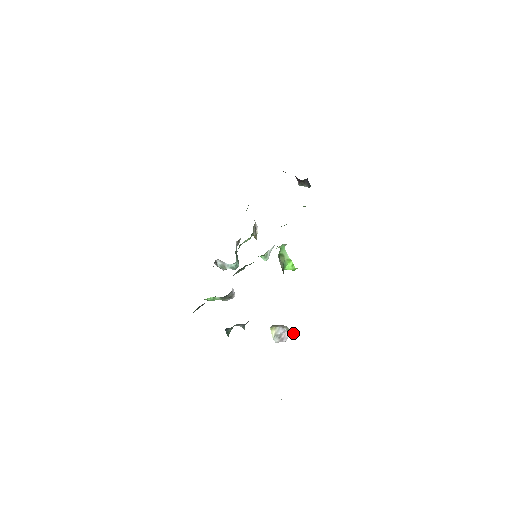
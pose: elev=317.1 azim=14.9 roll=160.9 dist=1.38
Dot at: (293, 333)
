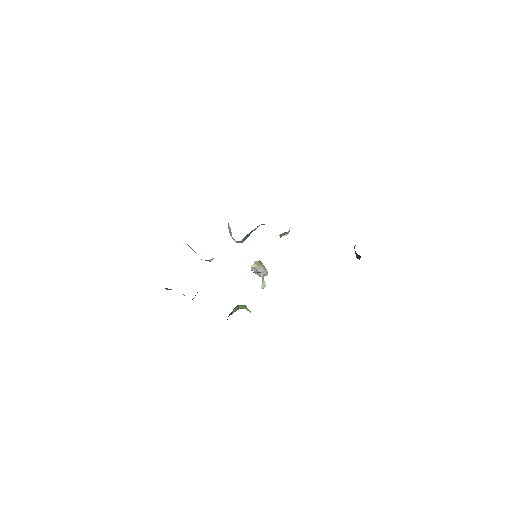
Dot at: (262, 285)
